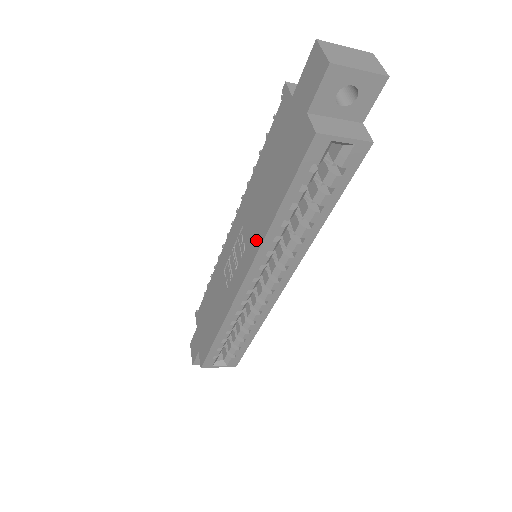
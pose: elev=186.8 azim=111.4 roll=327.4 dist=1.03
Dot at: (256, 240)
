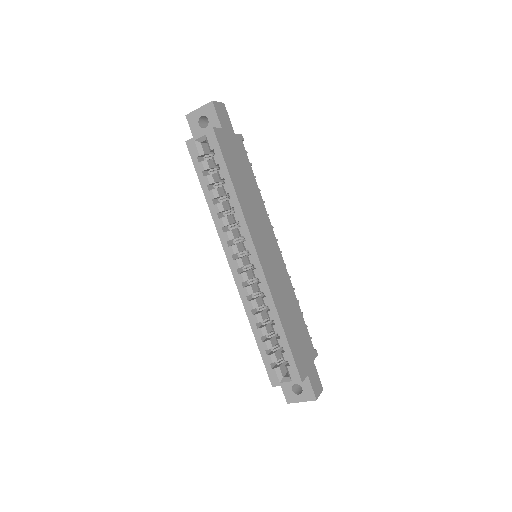
Dot at: occluded
